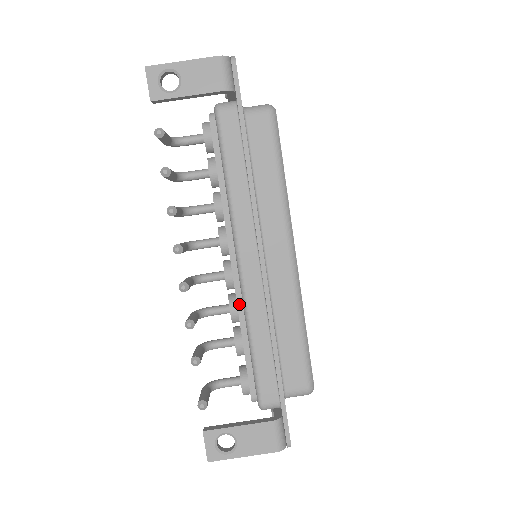
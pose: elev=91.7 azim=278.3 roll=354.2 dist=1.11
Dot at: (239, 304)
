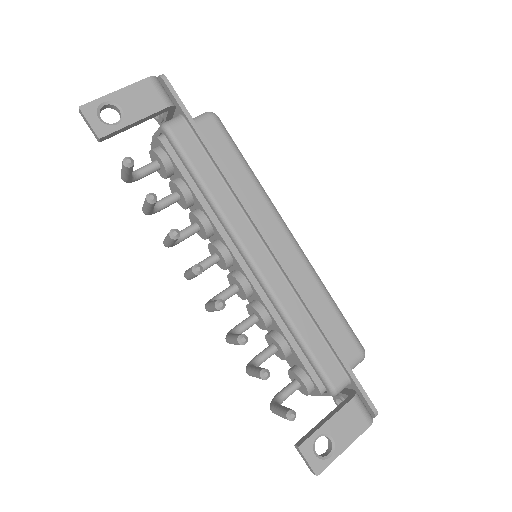
Dot at: (267, 305)
